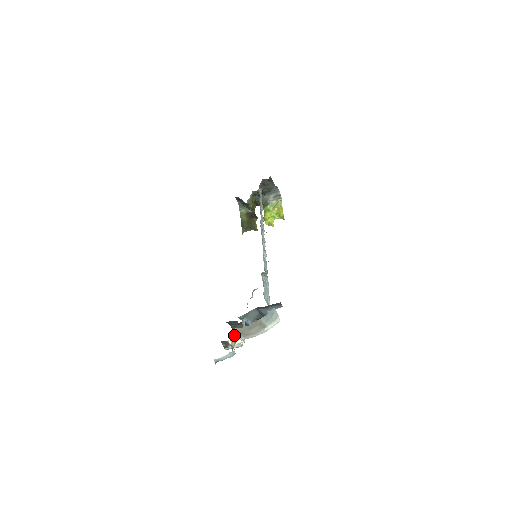
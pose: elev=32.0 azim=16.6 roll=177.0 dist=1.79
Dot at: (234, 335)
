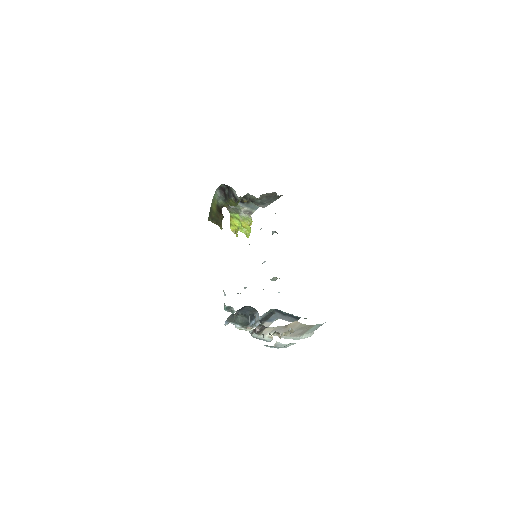
Dot at: occluded
